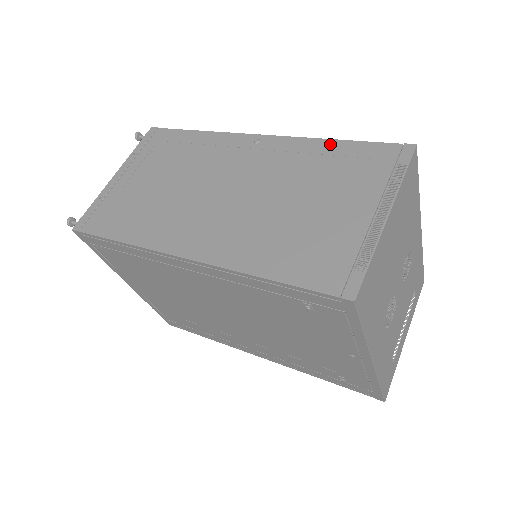
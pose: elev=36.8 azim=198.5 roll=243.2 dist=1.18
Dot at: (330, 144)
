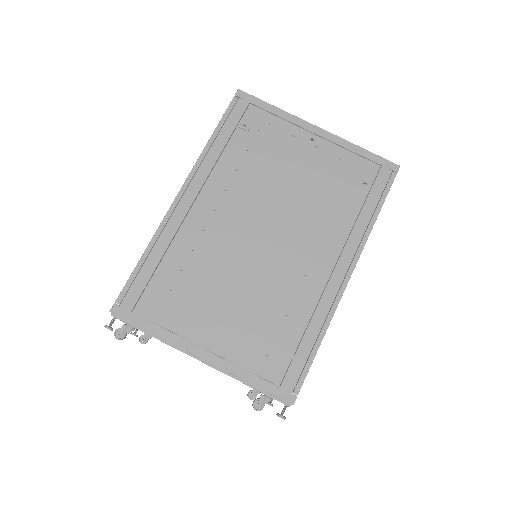
Dot at: occluded
